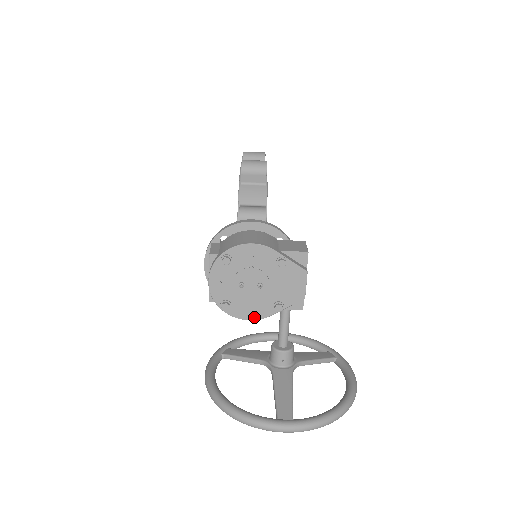
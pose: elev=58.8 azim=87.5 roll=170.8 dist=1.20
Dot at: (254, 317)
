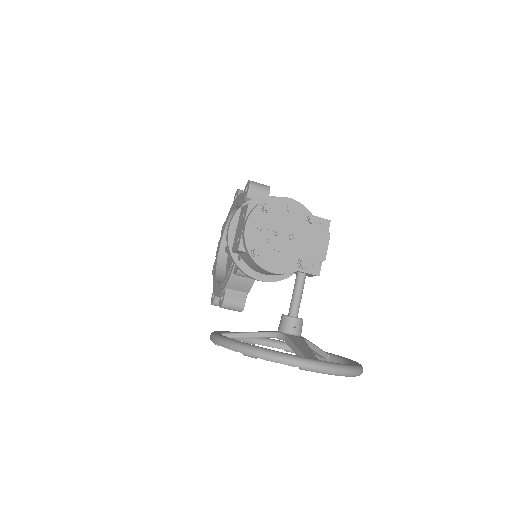
Dot at: (279, 271)
